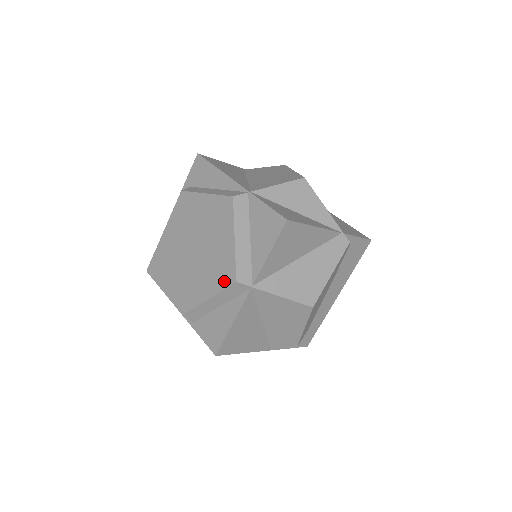
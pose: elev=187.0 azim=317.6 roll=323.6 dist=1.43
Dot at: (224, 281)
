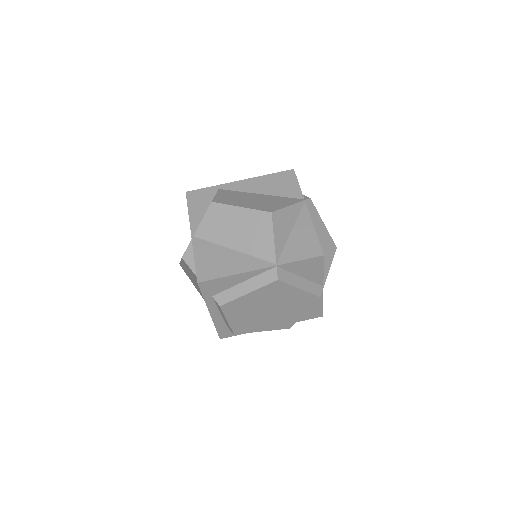
Dot at: (310, 303)
